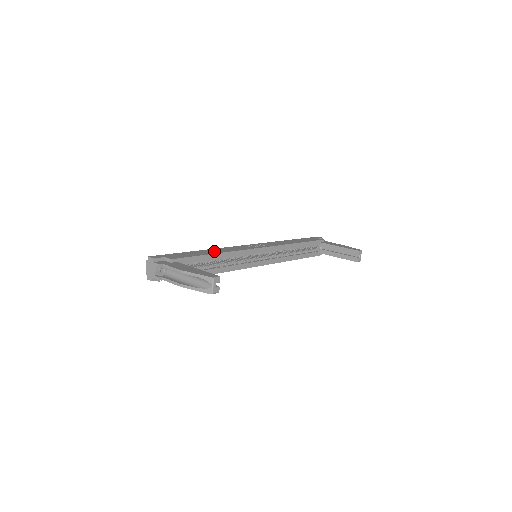
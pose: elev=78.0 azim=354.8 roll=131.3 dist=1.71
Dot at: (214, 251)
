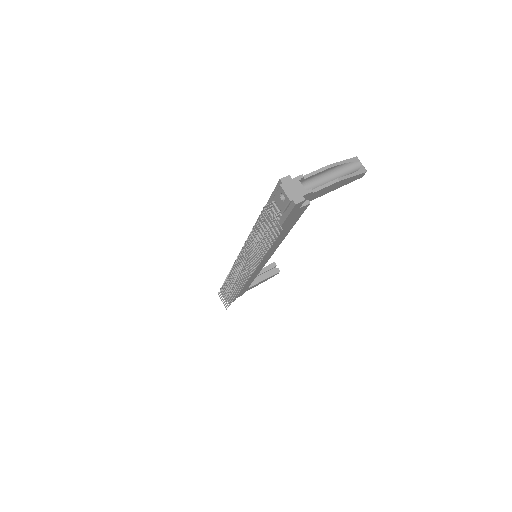
Dot at: occluded
